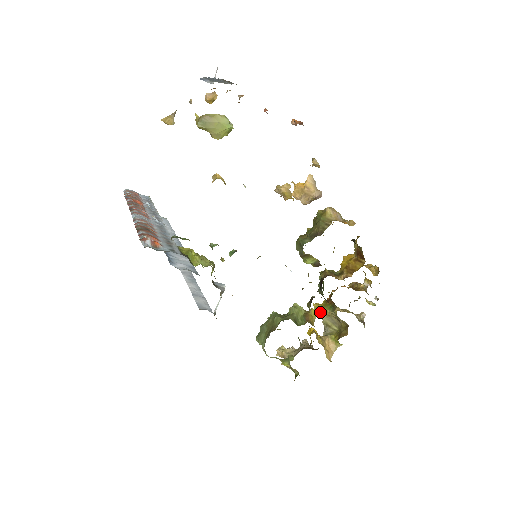
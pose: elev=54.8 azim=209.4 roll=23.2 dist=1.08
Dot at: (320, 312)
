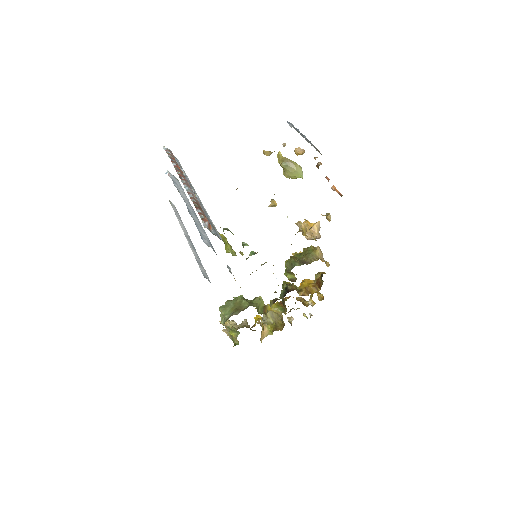
Dot at: (273, 309)
